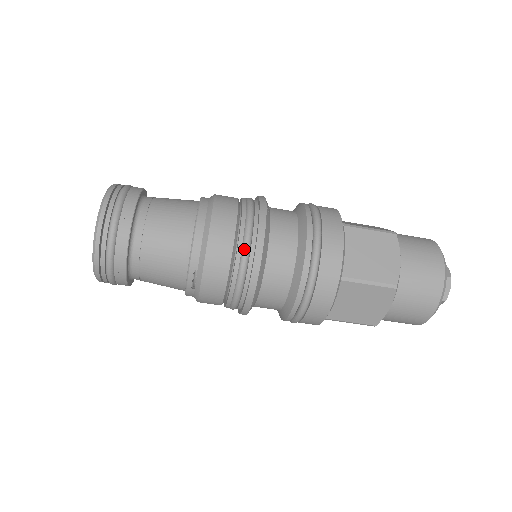
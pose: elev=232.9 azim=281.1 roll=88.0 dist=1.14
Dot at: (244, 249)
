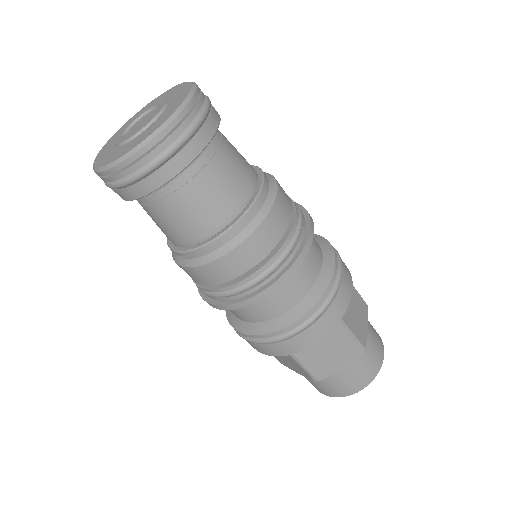
Dot at: (242, 288)
